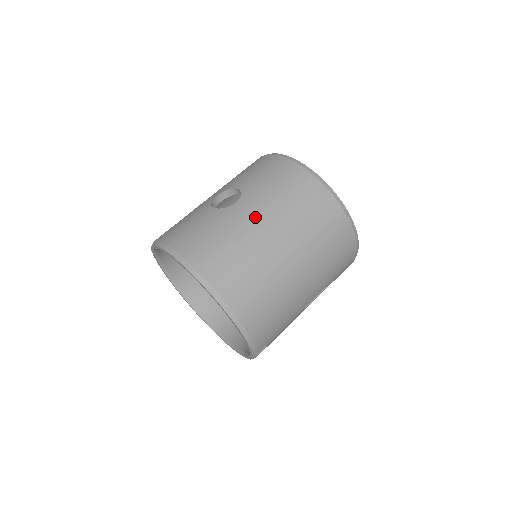
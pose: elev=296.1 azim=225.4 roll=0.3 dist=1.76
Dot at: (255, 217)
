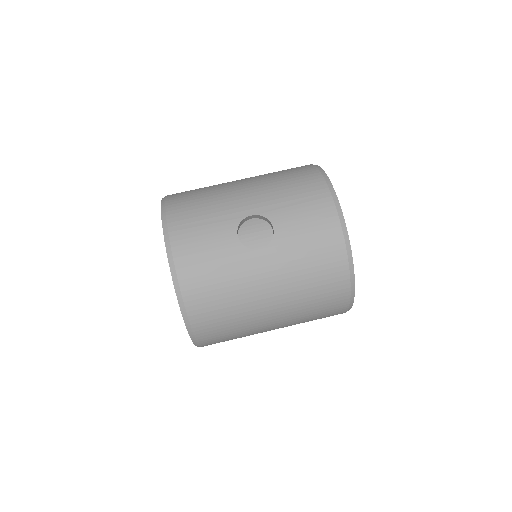
Dot at: (267, 279)
